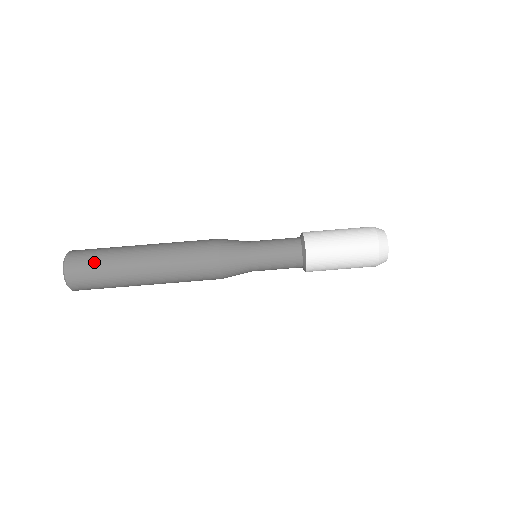
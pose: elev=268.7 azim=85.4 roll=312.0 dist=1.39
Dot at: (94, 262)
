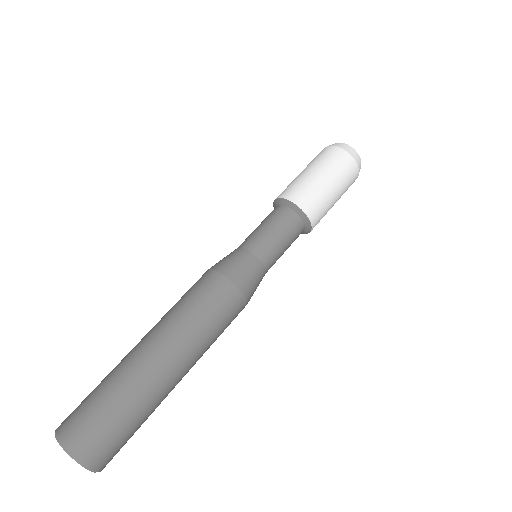
Dot at: (116, 423)
